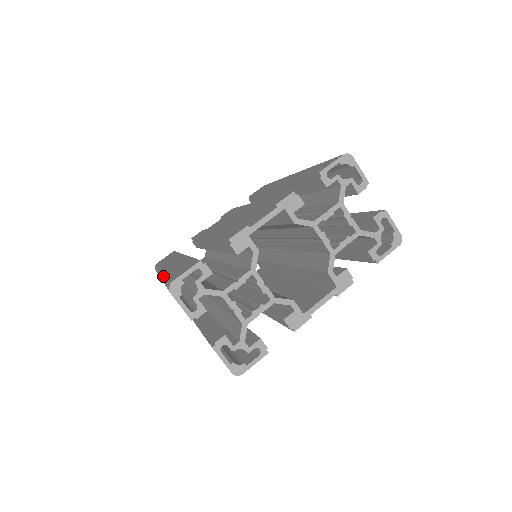
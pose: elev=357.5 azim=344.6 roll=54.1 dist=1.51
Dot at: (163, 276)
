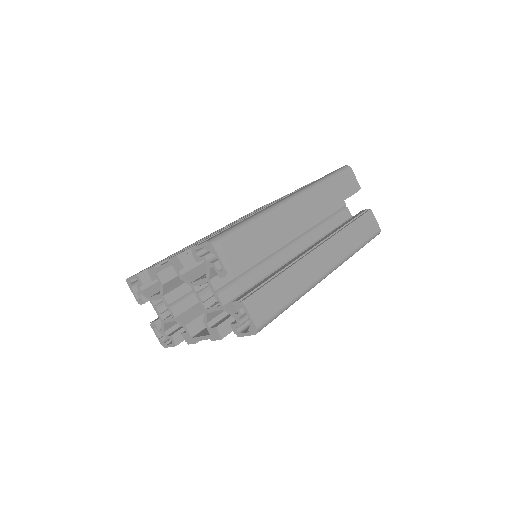
Dot at: occluded
